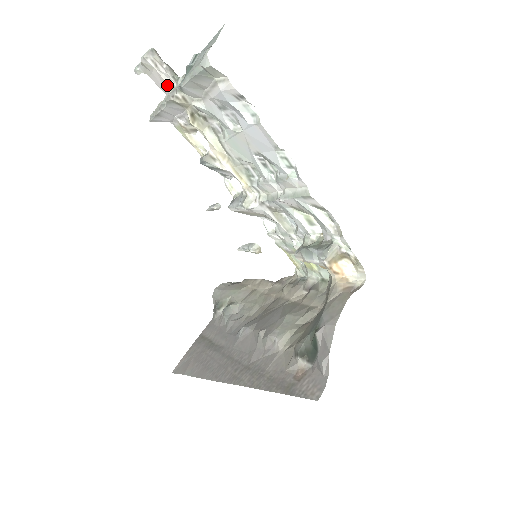
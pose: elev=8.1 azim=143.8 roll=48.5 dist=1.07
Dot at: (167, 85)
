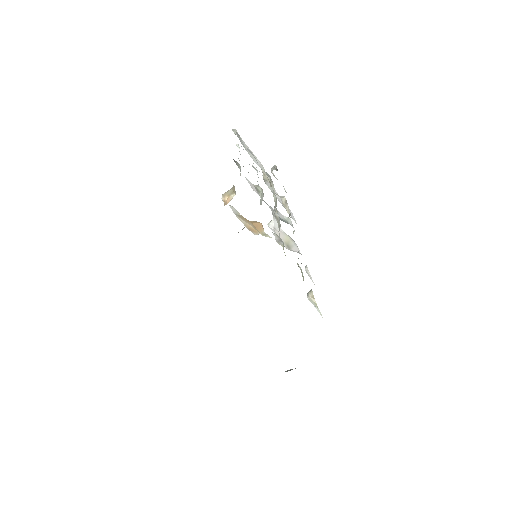
Dot at: occluded
